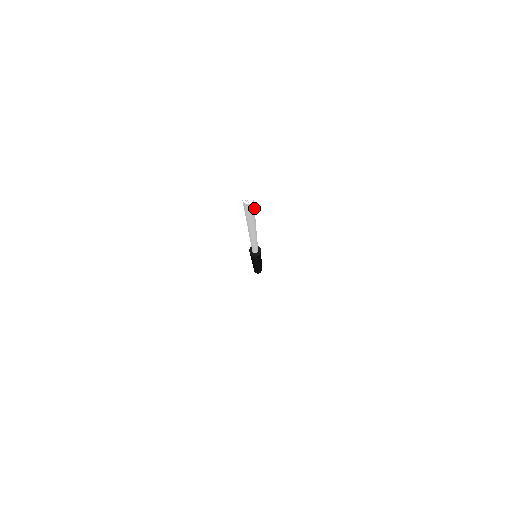
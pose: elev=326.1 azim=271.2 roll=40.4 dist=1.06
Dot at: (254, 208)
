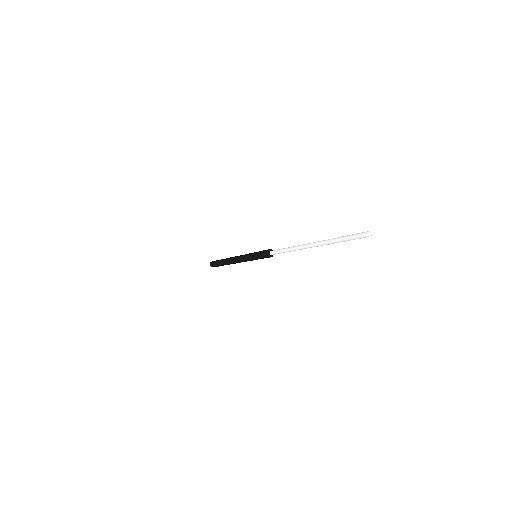
Dot at: (358, 237)
